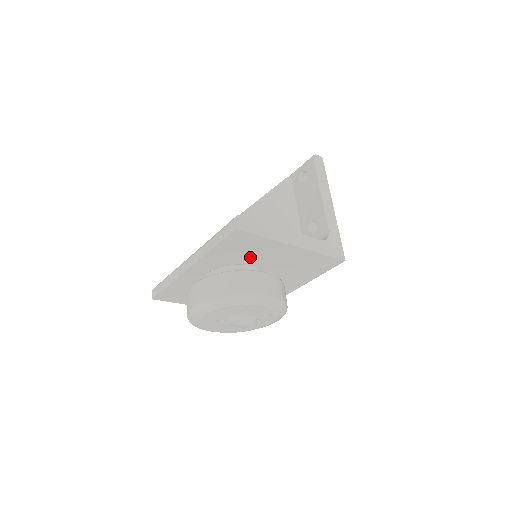
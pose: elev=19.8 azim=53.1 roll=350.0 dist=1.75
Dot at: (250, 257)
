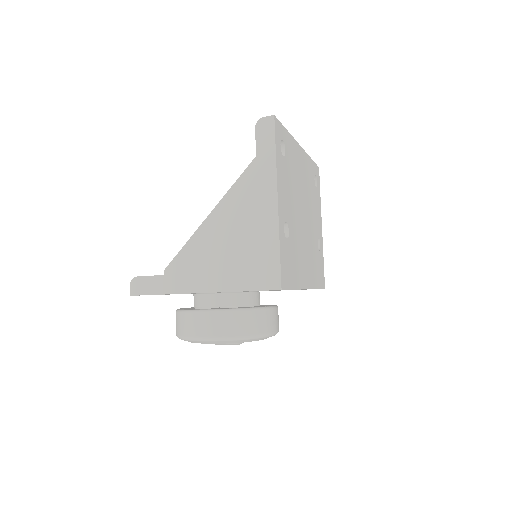
Dot at: occluded
